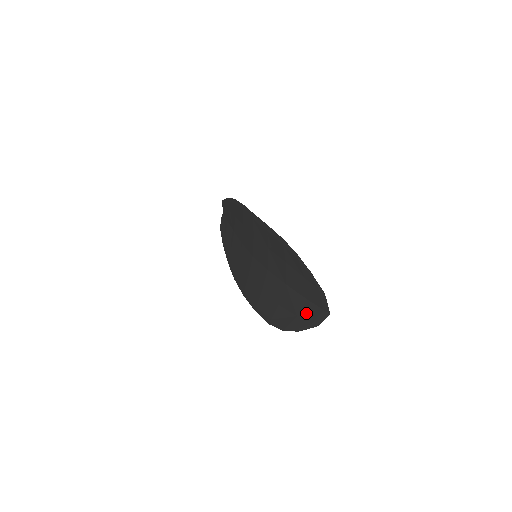
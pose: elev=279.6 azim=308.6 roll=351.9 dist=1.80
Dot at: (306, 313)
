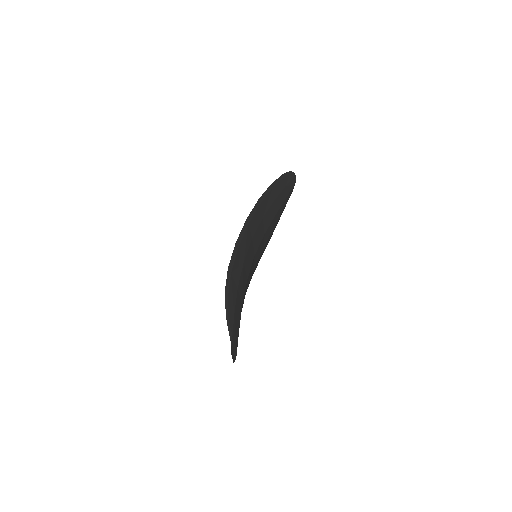
Dot at: occluded
